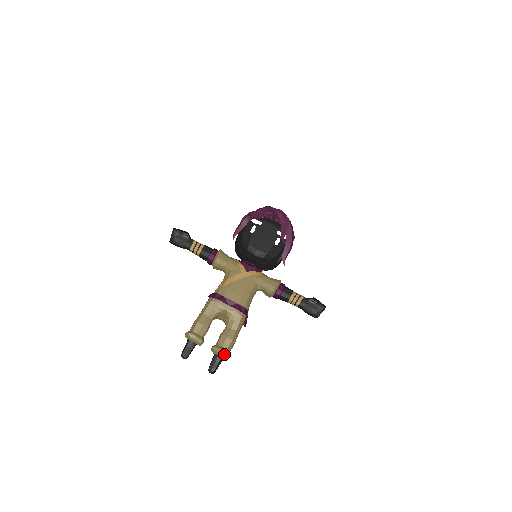
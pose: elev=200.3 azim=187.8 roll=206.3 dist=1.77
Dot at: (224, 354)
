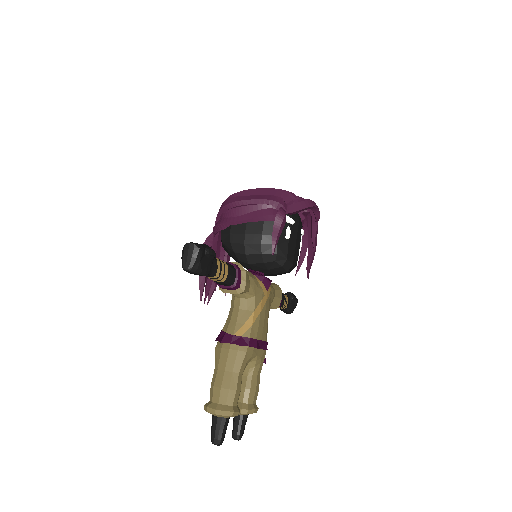
Dot at: (256, 412)
